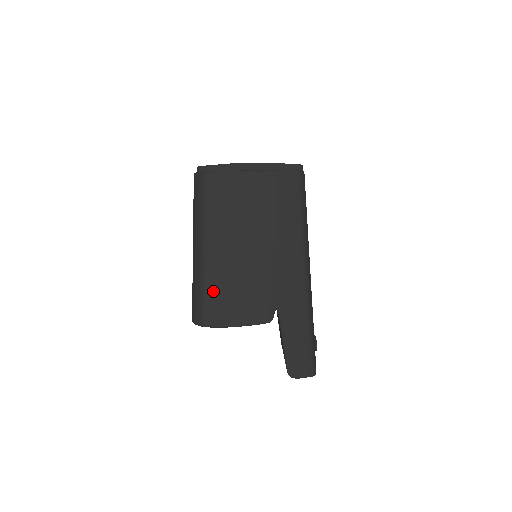
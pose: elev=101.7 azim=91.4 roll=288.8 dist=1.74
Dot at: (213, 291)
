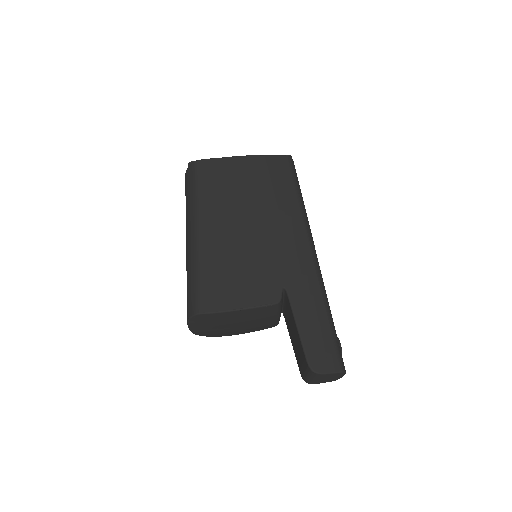
Dot at: (209, 272)
